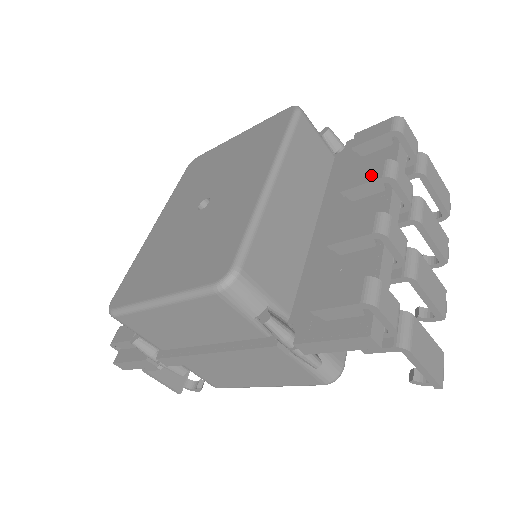
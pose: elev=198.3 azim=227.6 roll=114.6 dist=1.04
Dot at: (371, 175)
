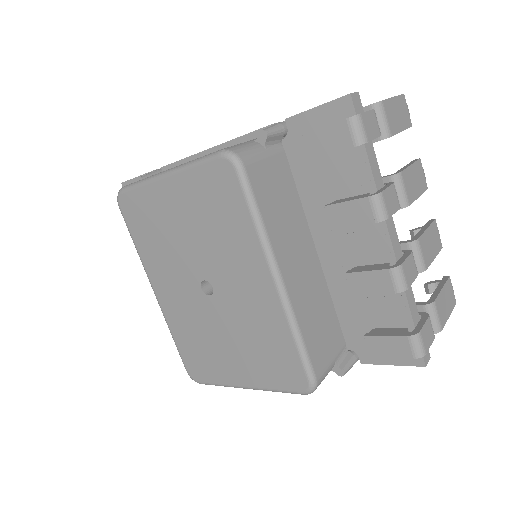
Dot at: (360, 216)
